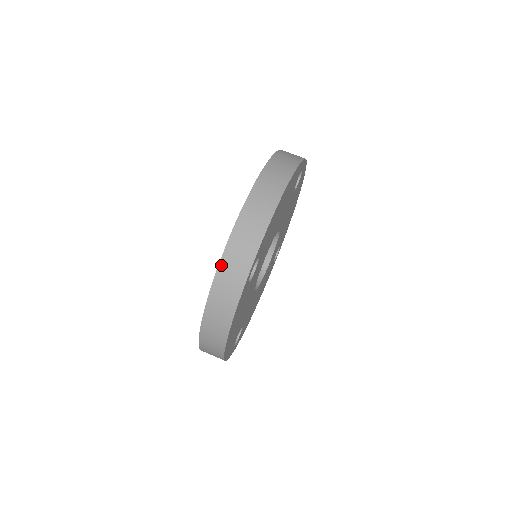
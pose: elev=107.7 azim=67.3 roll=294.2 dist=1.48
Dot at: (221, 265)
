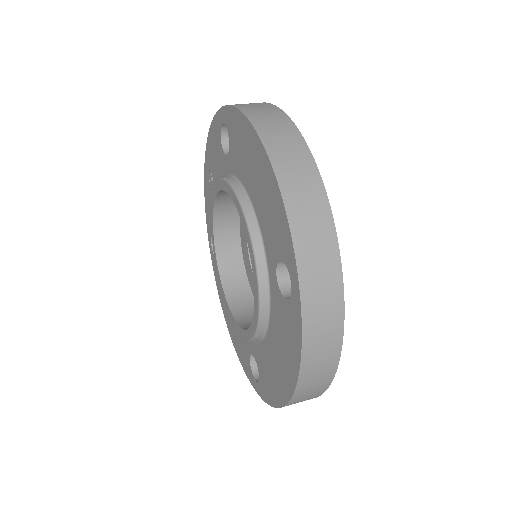
Dot at: (303, 291)
